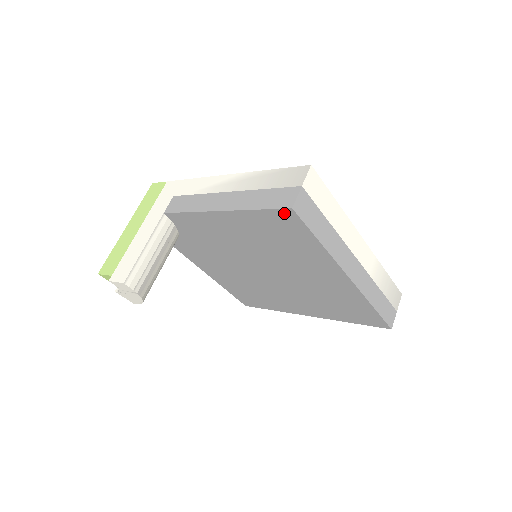
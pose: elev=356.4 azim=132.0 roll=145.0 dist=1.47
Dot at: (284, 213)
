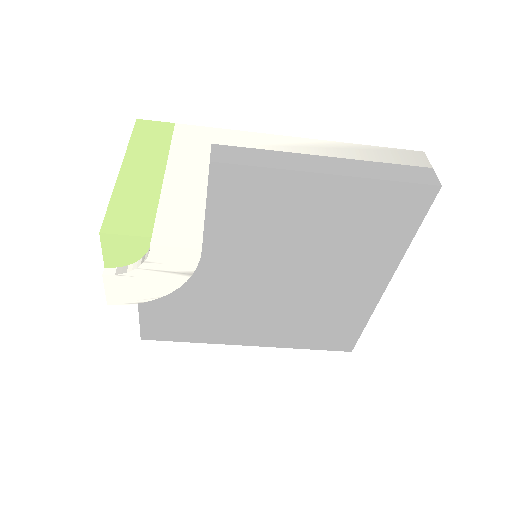
Dot at: (423, 191)
